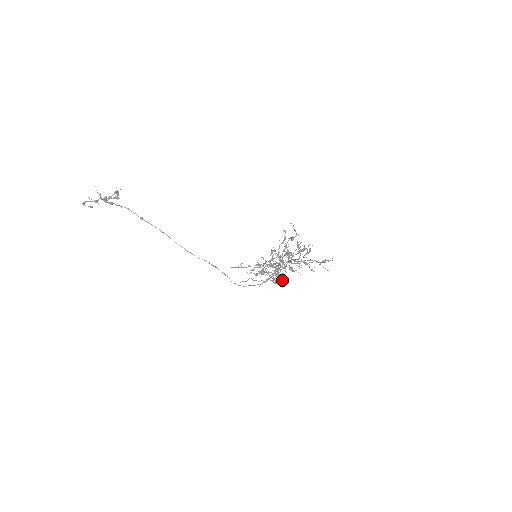
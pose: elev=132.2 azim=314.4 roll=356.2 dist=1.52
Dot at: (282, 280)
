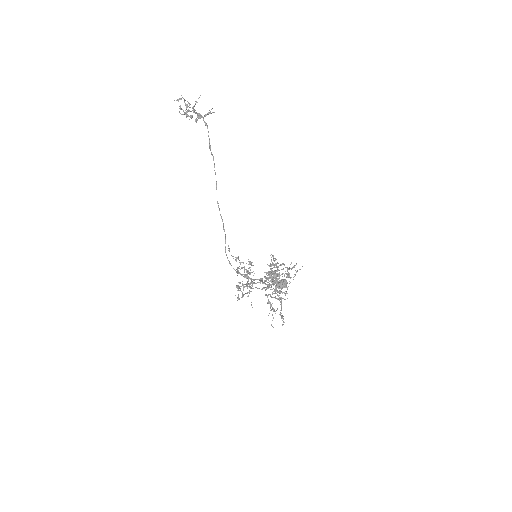
Dot at: occluded
